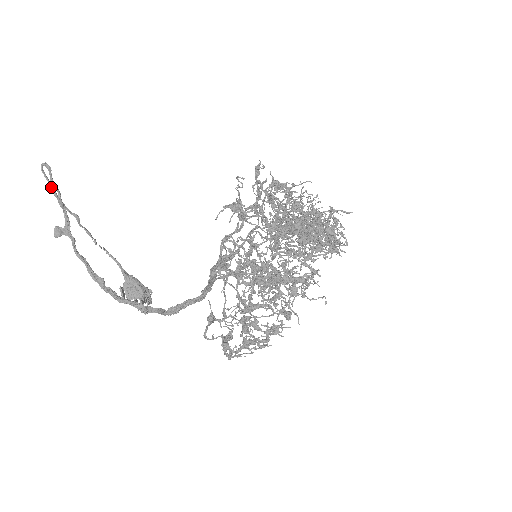
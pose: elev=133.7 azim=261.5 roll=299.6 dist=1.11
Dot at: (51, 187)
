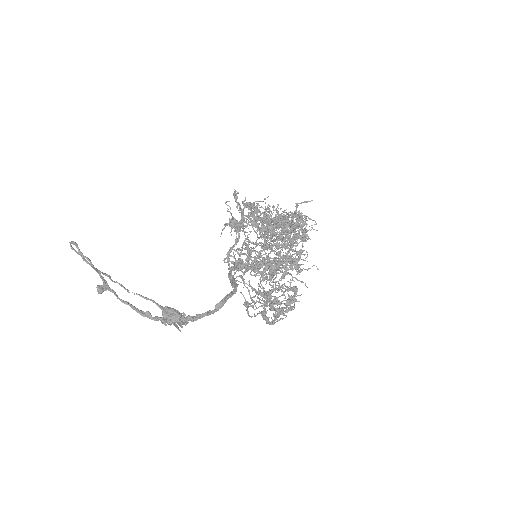
Dot at: (82, 258)
